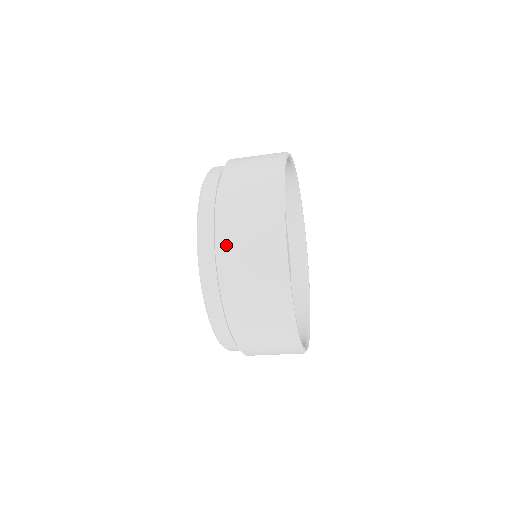
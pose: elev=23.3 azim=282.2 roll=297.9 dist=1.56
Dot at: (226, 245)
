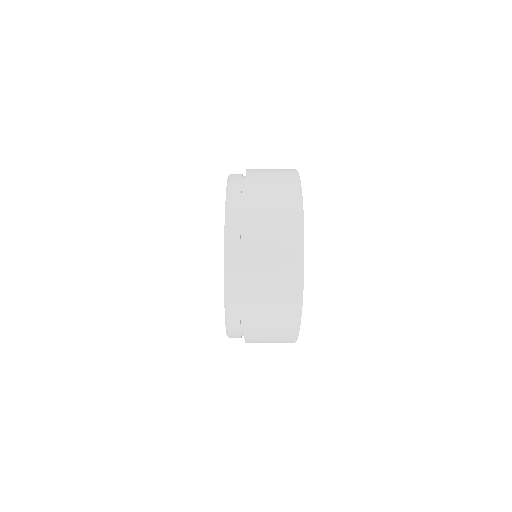
Dot at: (253, 213)
